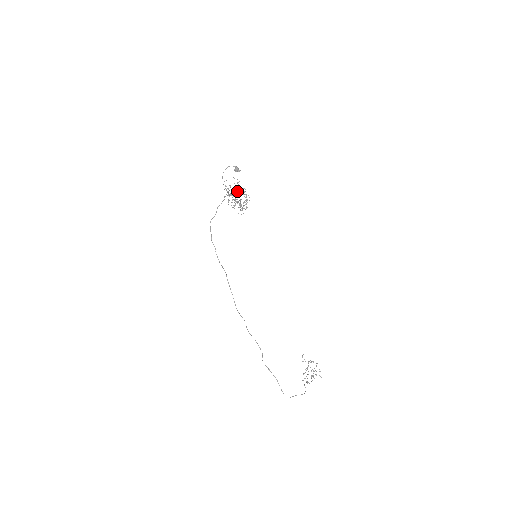
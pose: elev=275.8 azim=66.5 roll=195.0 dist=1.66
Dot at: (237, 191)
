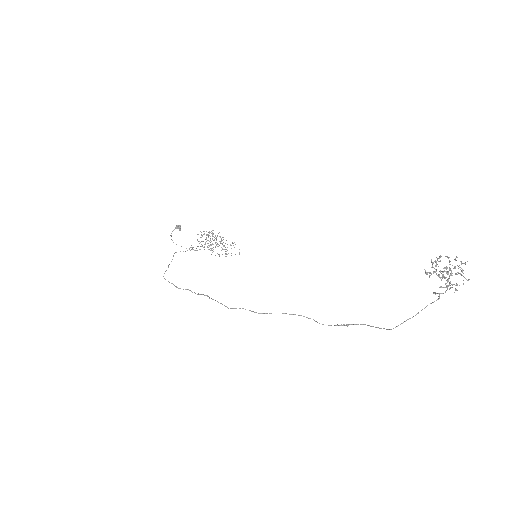
Dot at: (197, 239)
